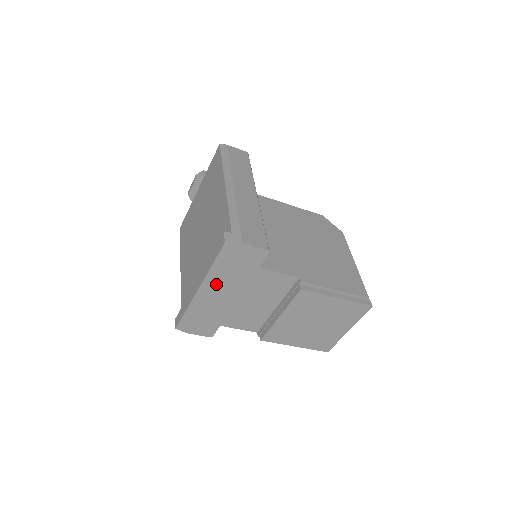
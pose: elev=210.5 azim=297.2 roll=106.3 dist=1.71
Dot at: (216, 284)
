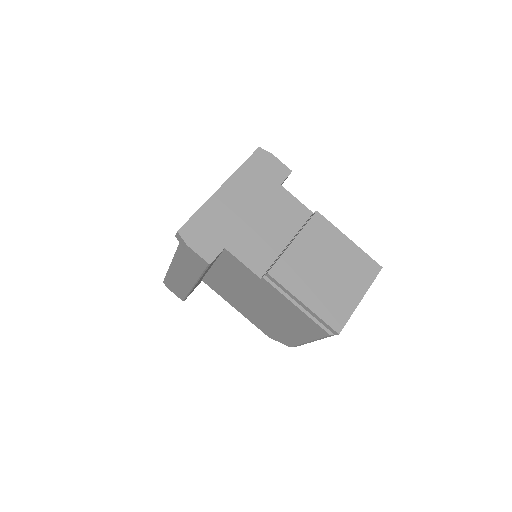
Dot at: (239, 187)
